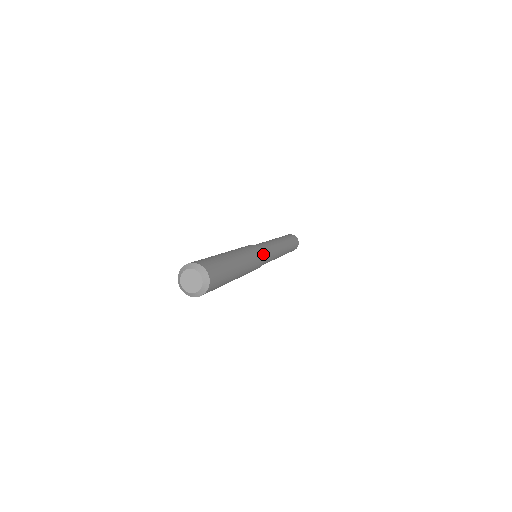
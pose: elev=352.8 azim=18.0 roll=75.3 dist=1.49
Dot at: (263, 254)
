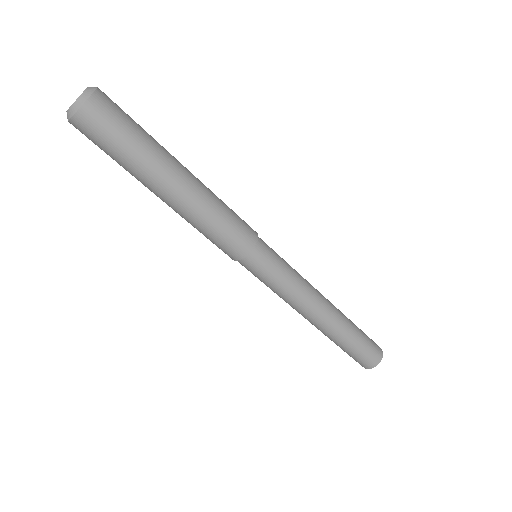
Dot at: (255, 241)
